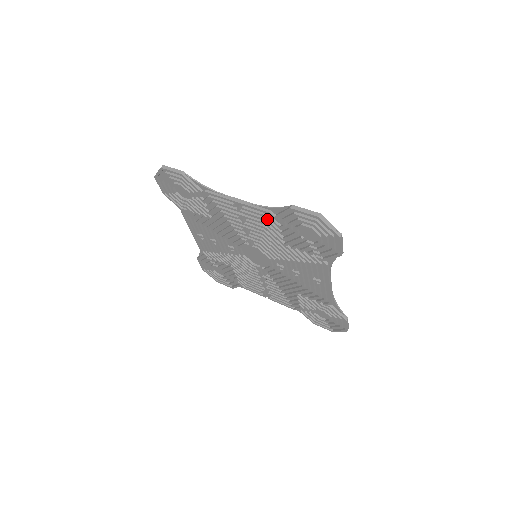
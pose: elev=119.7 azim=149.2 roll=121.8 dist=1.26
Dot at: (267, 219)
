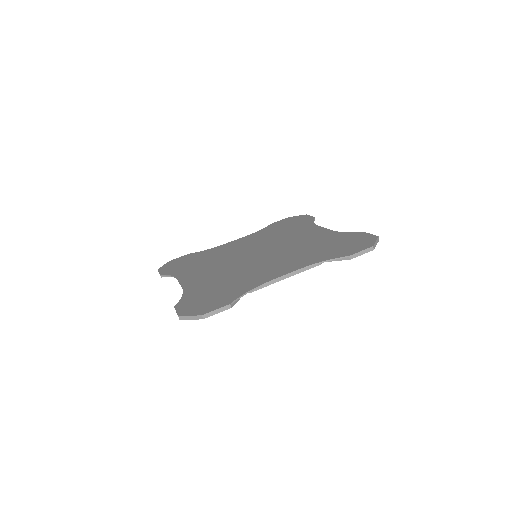
Dot at: occluded
